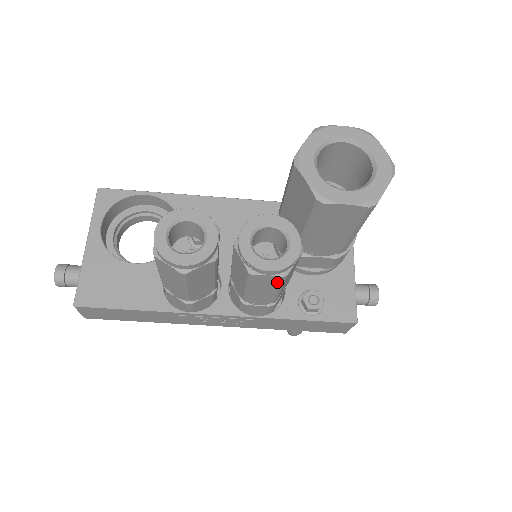
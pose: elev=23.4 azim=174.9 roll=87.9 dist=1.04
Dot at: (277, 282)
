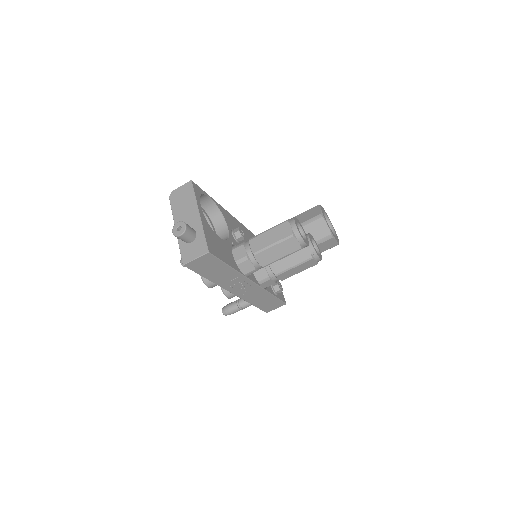
Dot at: (310, 266)
